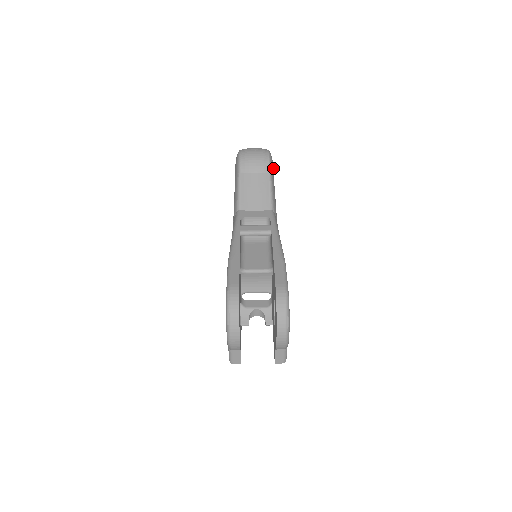
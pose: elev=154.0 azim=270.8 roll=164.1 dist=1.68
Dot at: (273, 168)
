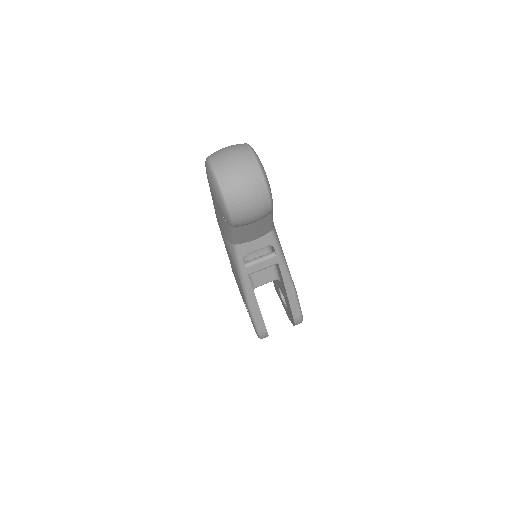
Dot at: occluded
